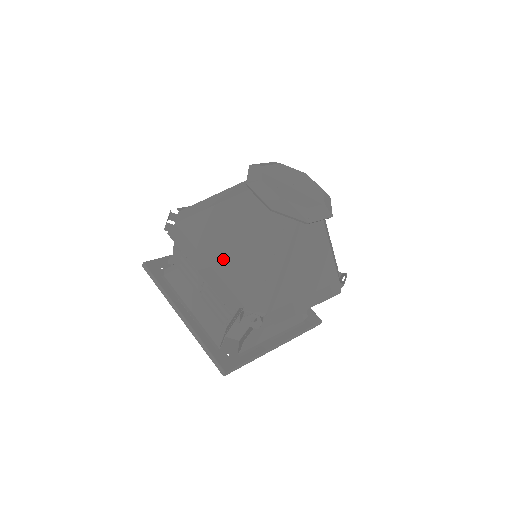
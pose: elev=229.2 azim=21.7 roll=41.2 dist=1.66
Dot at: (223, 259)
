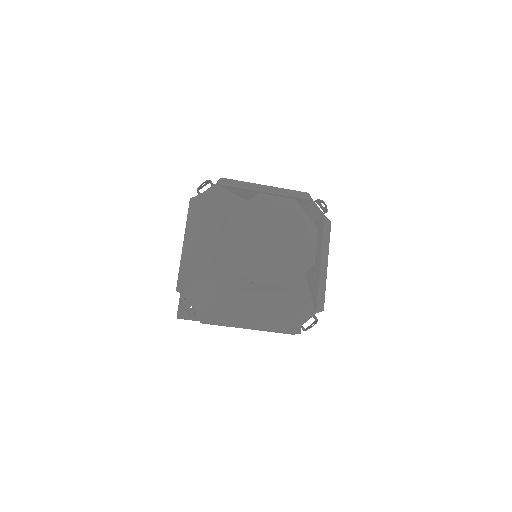
Dot at: (262, 313)
